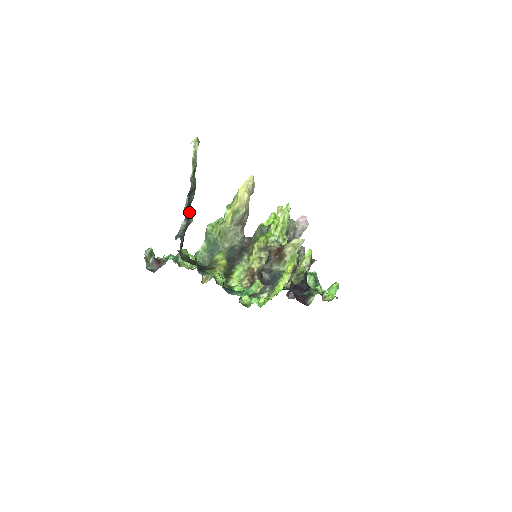
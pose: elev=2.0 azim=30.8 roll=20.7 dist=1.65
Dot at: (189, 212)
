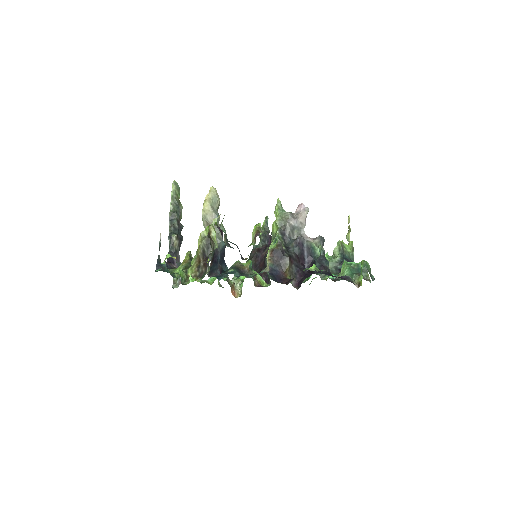
Dot at: (177, 233)
